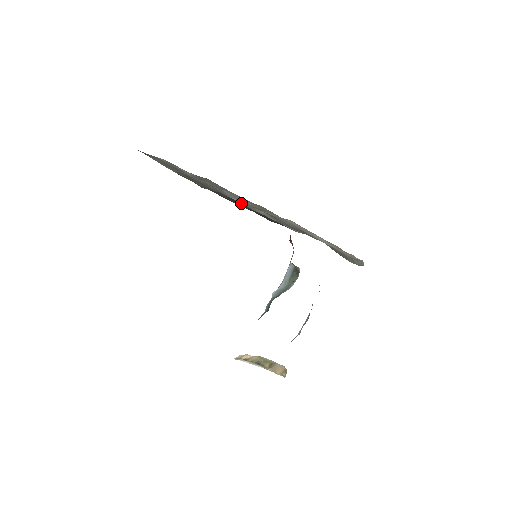
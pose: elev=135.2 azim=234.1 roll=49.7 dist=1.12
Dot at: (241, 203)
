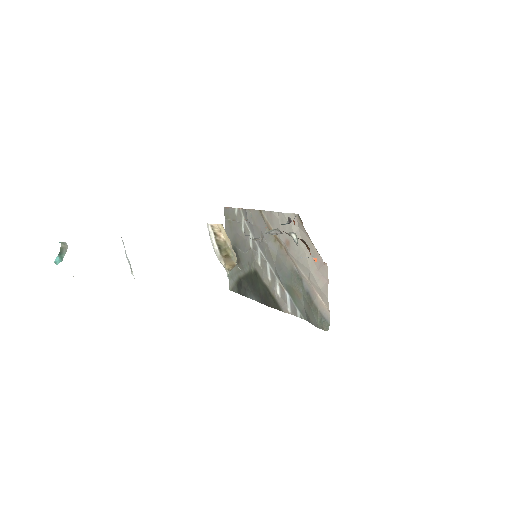
Dot at: (259, 272)
